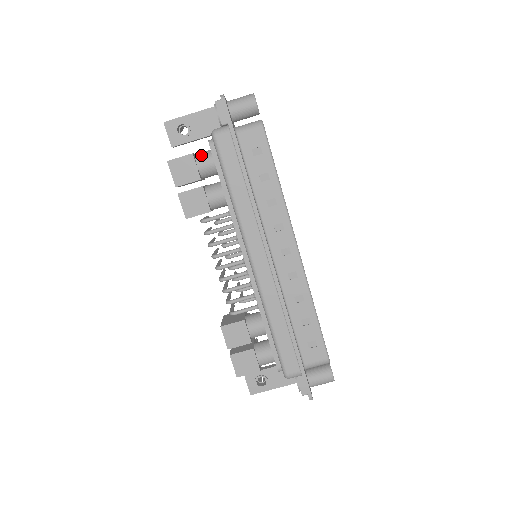
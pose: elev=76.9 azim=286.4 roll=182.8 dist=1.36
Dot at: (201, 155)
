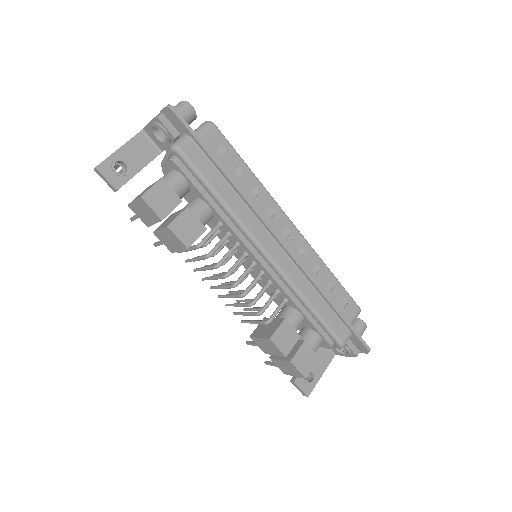
Dot at: (167, 178)
